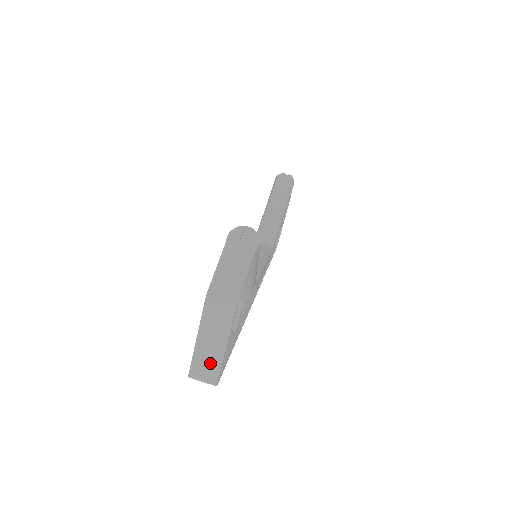
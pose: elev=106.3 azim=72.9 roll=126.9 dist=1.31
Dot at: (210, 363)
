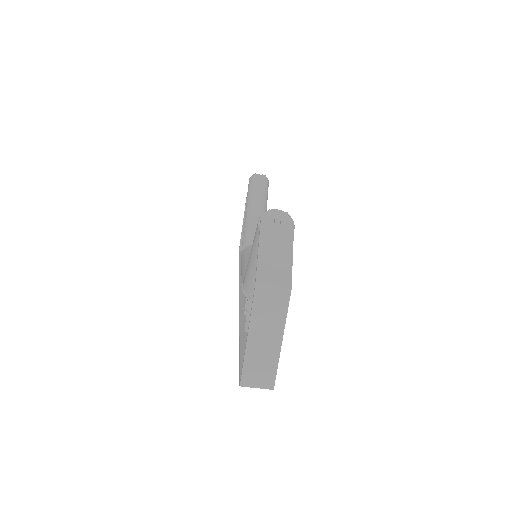
Dot at: (265, 364)
